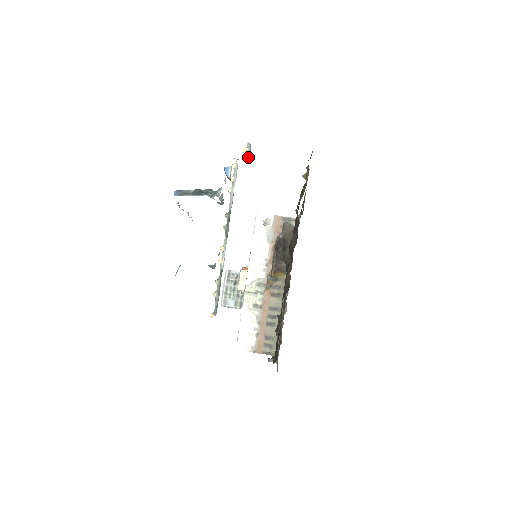
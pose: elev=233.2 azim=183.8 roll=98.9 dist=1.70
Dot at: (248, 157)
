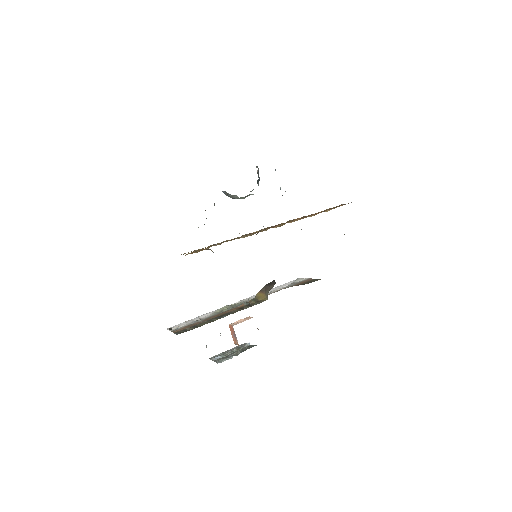
Dot at: occluded
